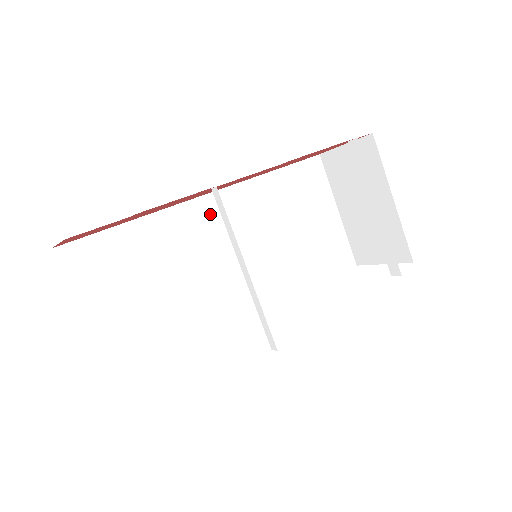
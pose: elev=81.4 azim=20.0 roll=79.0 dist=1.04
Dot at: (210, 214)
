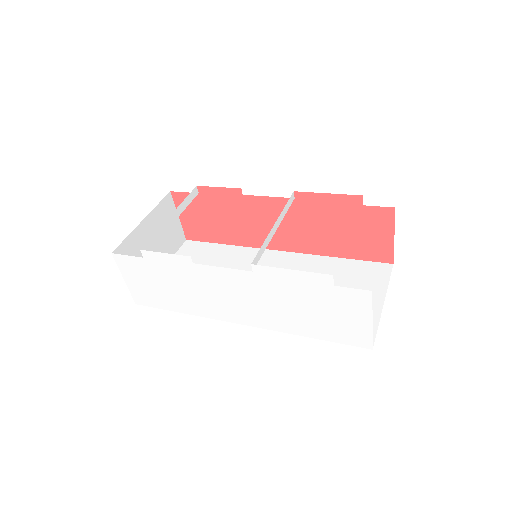
Dot at: (271, 259)
